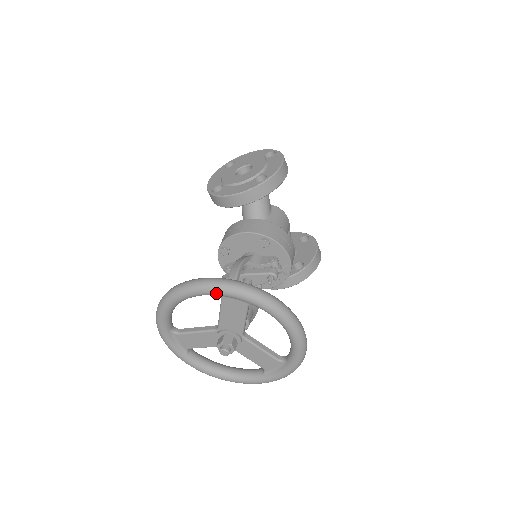
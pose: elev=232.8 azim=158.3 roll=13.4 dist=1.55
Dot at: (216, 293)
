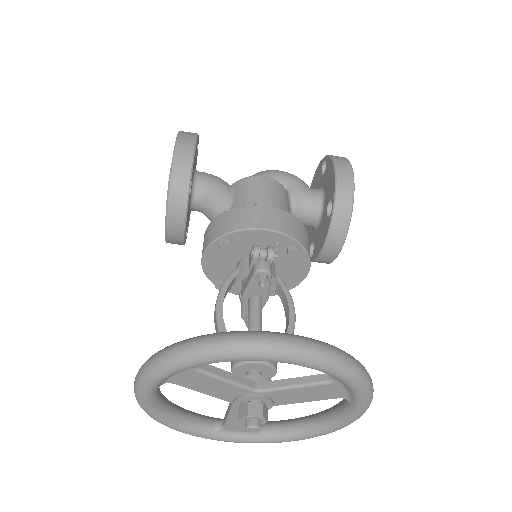
Dot at: (149, 388)
